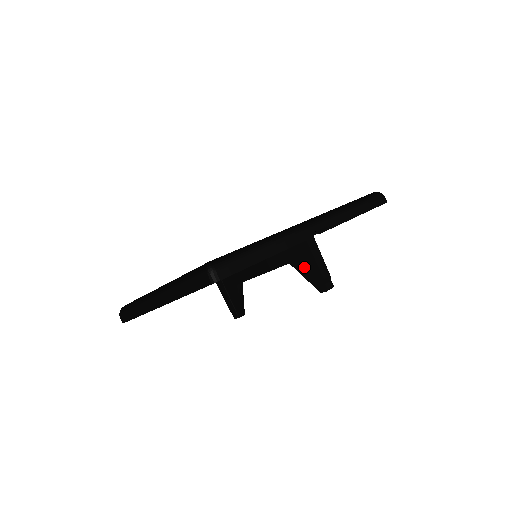
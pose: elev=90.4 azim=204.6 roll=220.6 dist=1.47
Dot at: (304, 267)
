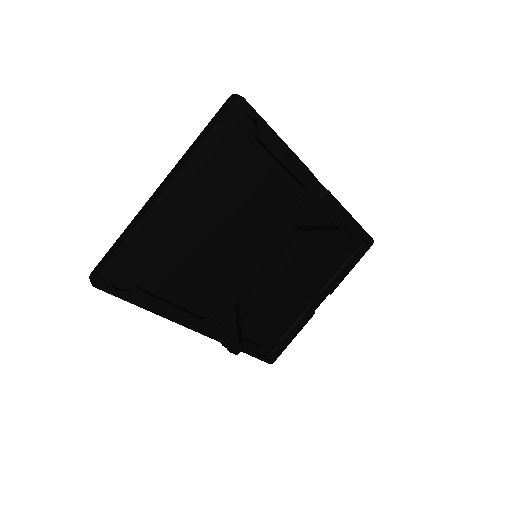
Dot at: (312, 216)
